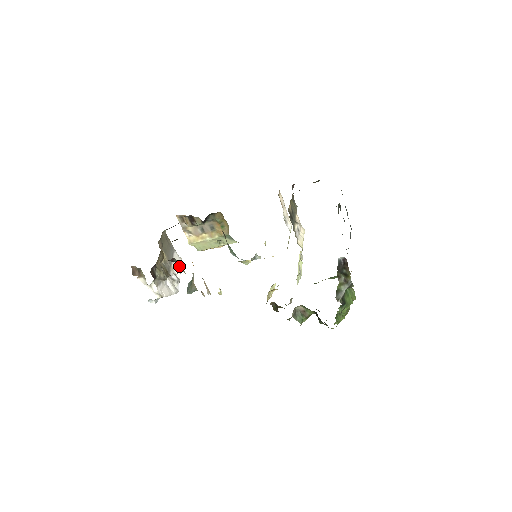
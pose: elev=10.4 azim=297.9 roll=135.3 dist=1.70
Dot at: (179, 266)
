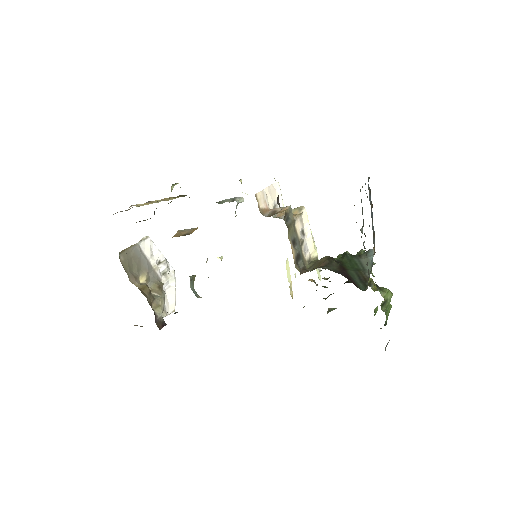
Dot at: (154, 248)
